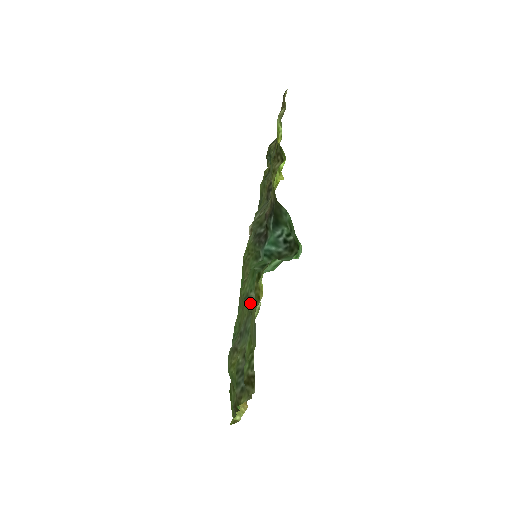
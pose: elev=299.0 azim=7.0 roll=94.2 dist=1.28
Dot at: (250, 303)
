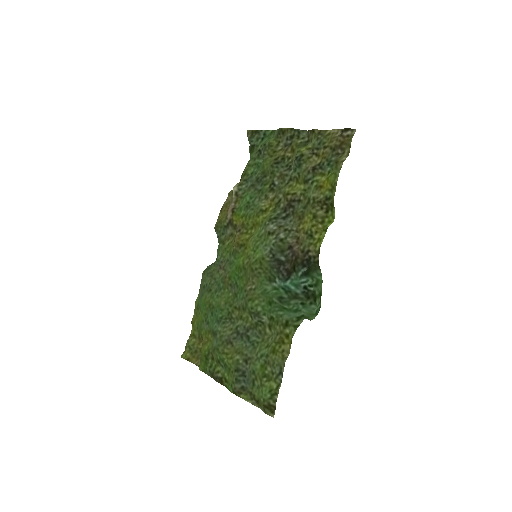
Dot at: (261, 324)
